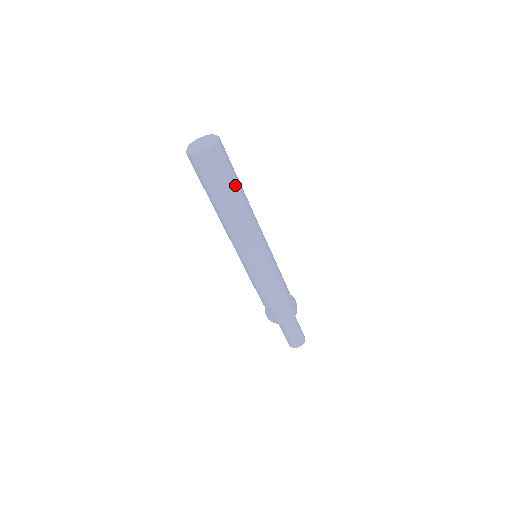
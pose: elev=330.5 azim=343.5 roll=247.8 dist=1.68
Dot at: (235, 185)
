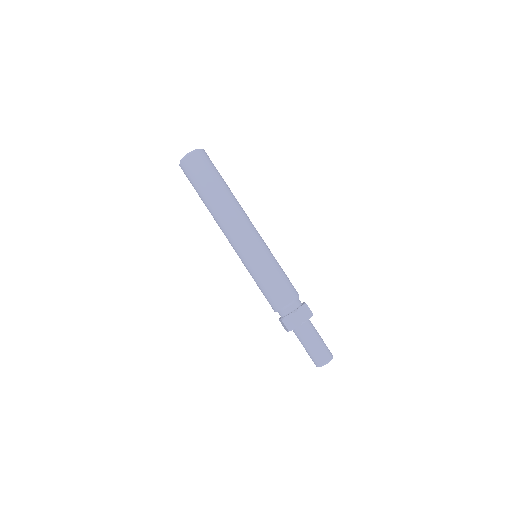
Dot at: (215, 185)
